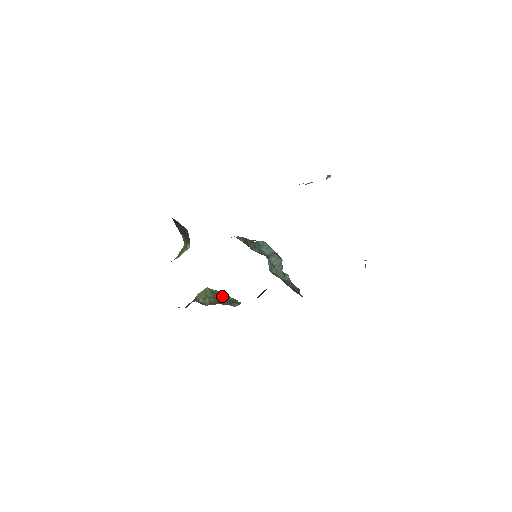
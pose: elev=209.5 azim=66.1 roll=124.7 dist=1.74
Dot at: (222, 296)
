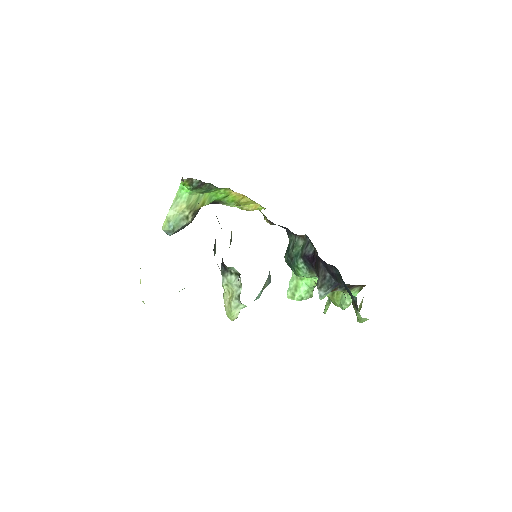
Dot at: occluded
